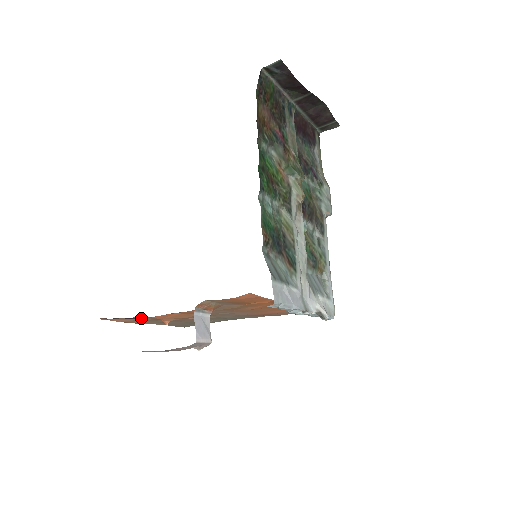
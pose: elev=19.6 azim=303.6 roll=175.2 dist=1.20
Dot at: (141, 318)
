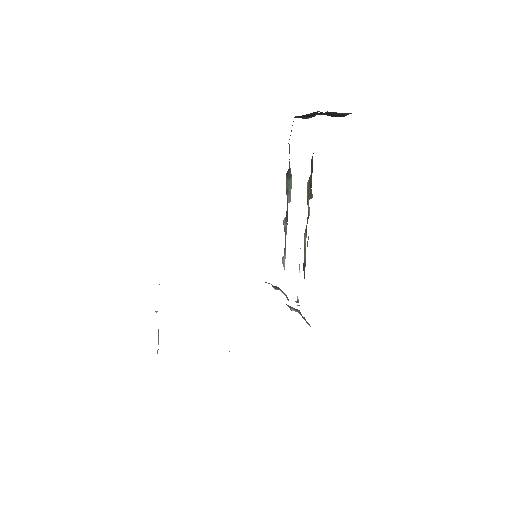
Dot at: occluded
